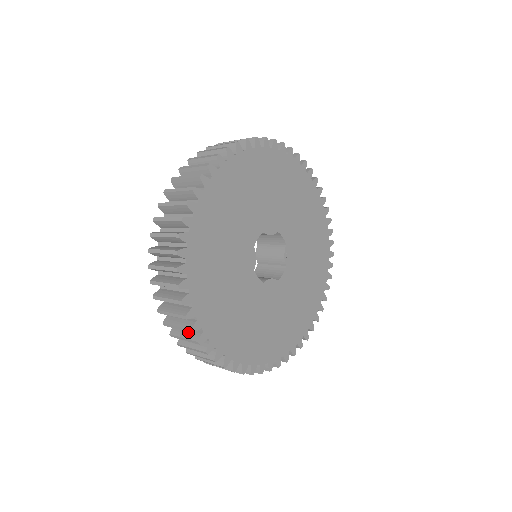
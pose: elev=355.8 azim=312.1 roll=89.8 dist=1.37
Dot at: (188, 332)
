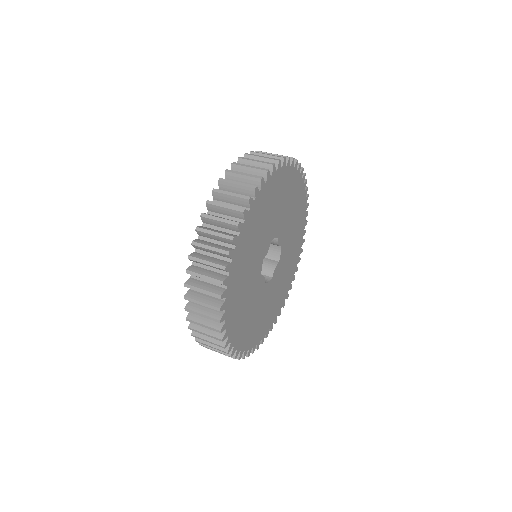
Dot at: occluded
